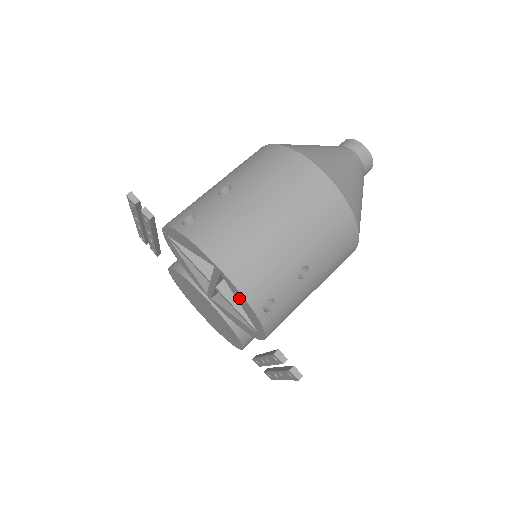
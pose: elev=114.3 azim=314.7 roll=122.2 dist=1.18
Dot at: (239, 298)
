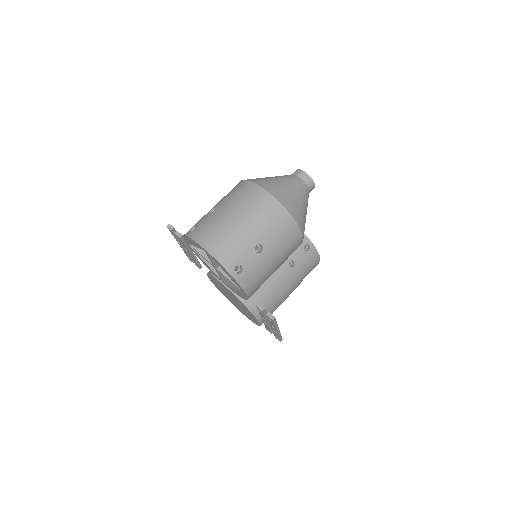
Dot at: (221, 267)
